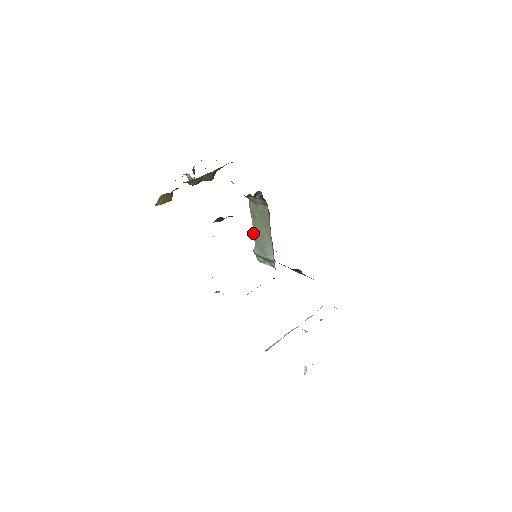
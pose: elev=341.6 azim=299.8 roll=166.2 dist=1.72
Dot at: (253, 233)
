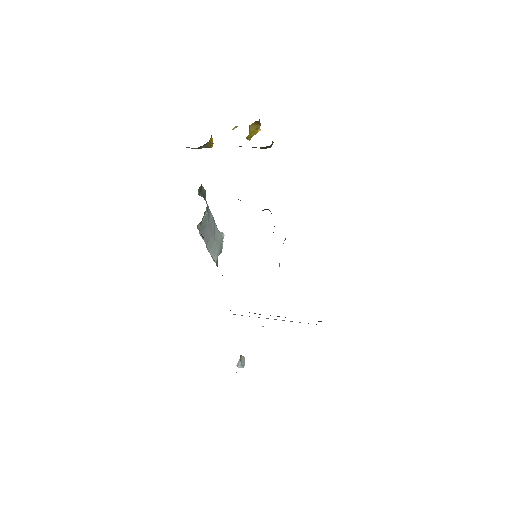
Dot at: occluded
